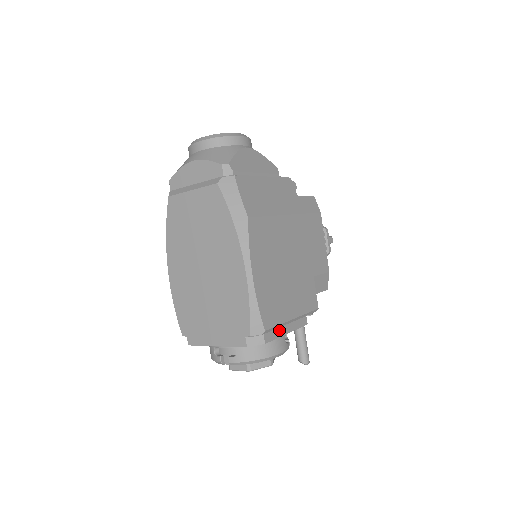
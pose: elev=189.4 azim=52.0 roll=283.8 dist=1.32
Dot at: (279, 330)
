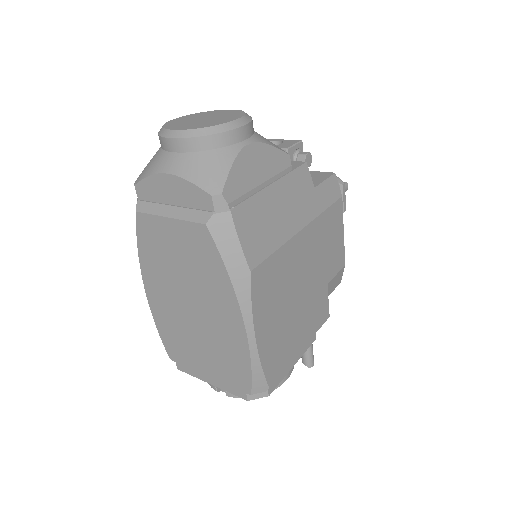
Dot at: (285, 369)
